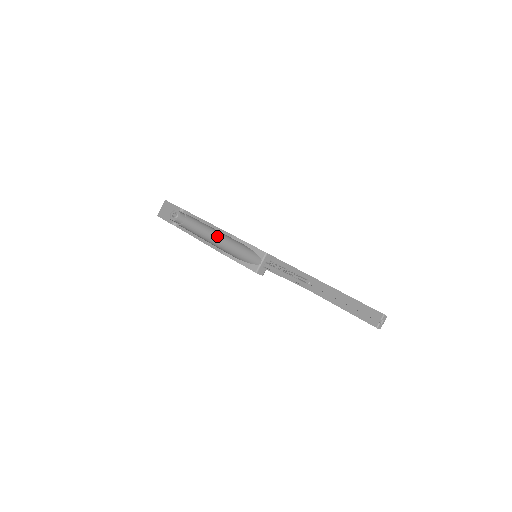
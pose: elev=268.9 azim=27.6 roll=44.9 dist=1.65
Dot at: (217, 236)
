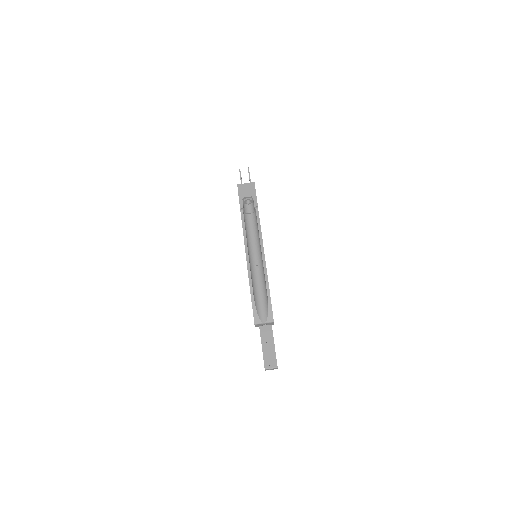
Dot at: (258, 261)
